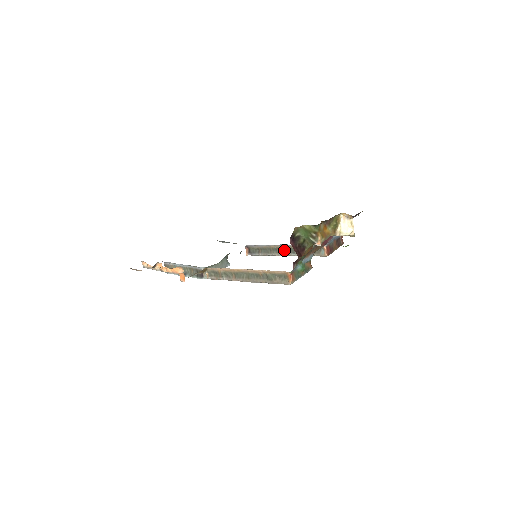
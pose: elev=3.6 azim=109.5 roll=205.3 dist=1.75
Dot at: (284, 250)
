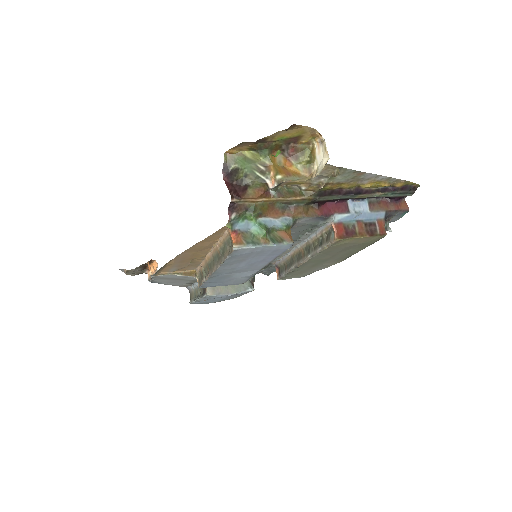
Dot at: (302, 253)
